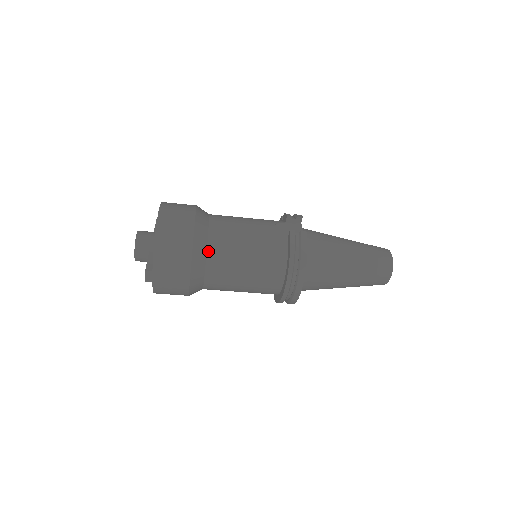
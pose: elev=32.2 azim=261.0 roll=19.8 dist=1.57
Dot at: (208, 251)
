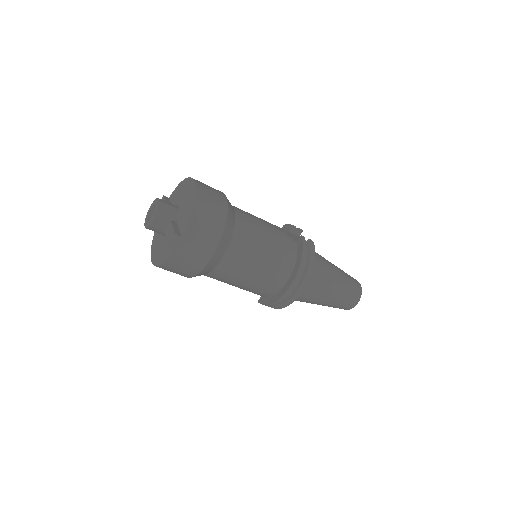
Dot at: (234, 233)
